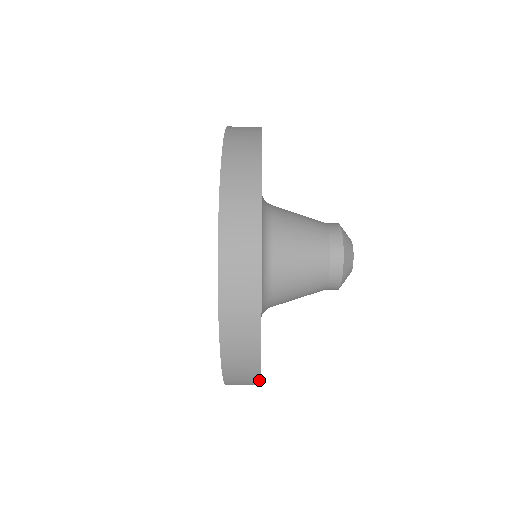
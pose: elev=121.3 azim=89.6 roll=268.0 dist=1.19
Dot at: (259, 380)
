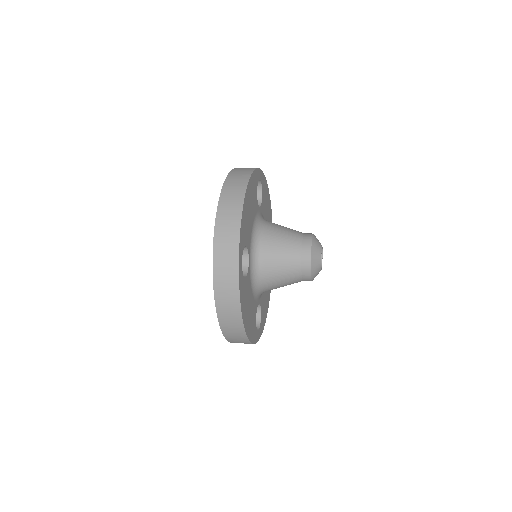
Dot at: (238, 269)
